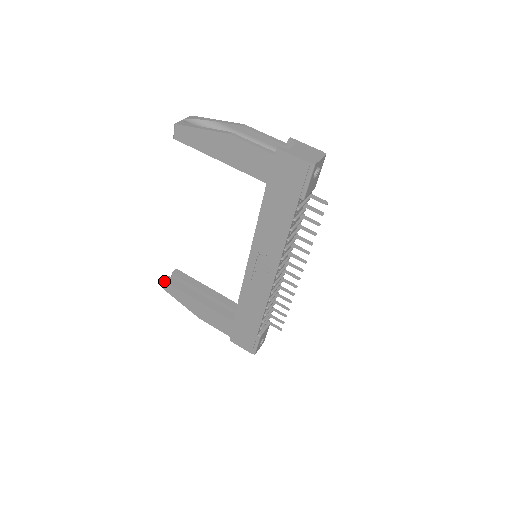
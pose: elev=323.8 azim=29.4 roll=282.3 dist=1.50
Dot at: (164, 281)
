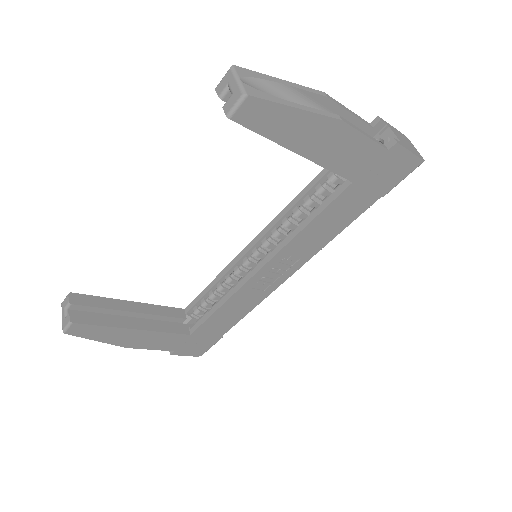
Dot at: (72, 323)
